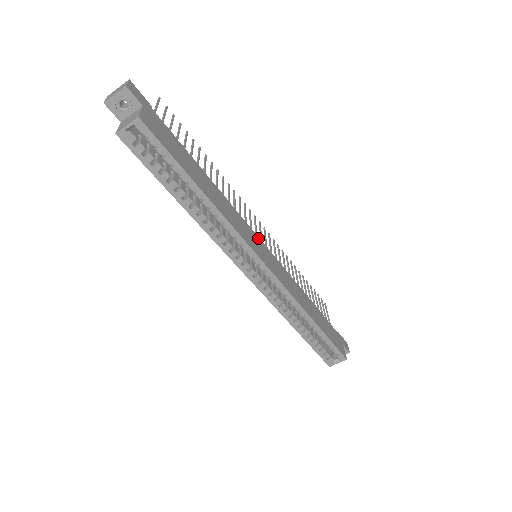
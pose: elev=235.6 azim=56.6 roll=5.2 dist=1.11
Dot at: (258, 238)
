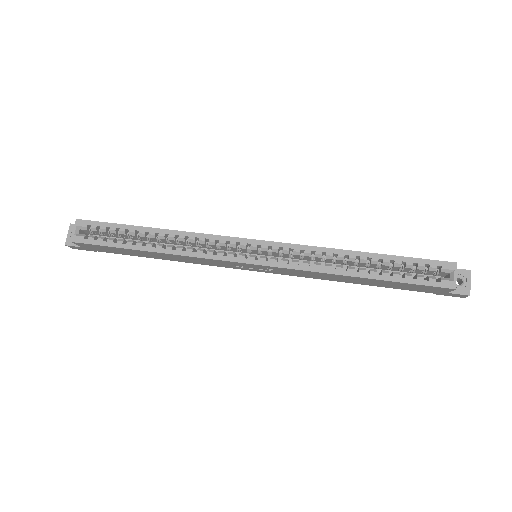
Dot at: occluded
